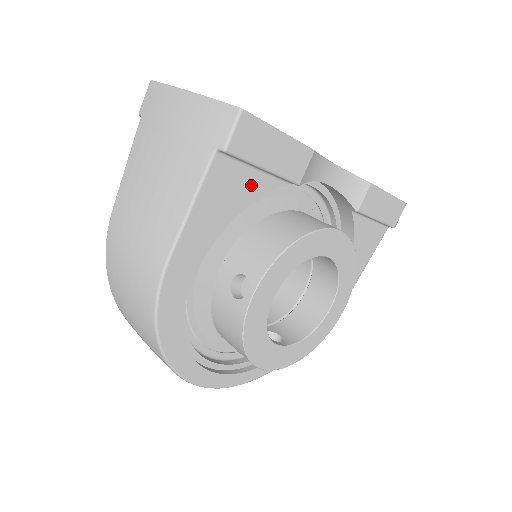
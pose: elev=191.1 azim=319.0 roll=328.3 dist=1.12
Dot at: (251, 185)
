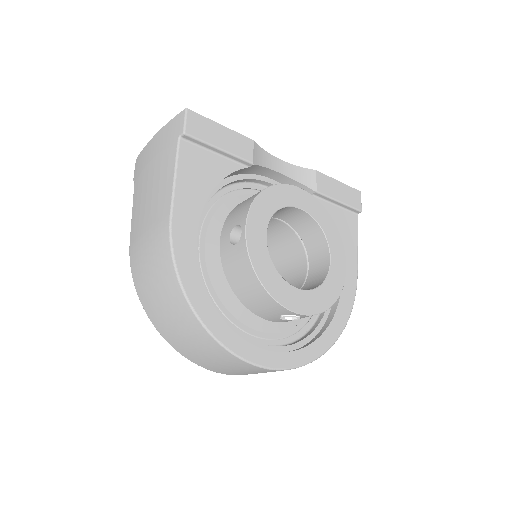
Dot at: (216, 165)
